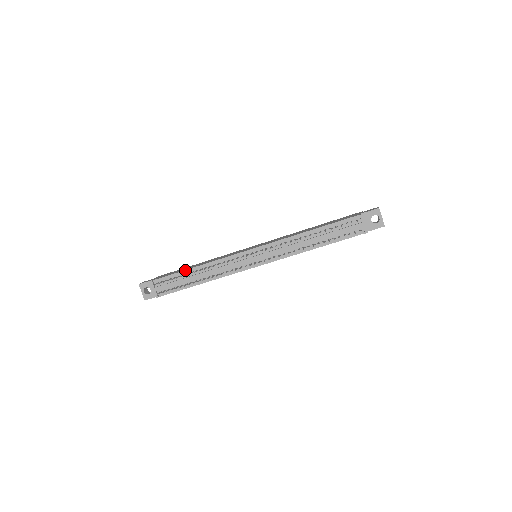
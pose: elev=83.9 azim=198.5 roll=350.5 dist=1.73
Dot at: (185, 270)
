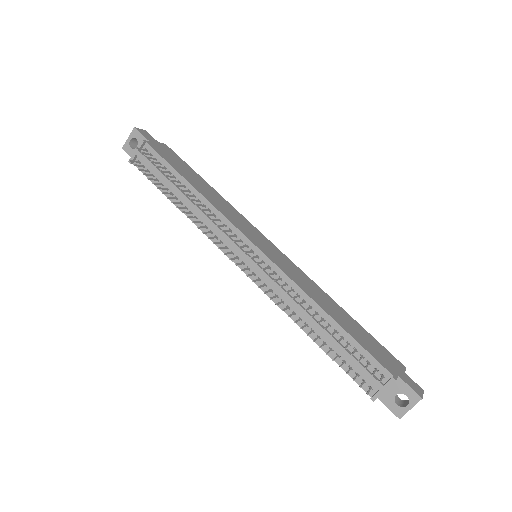
Dot at: (181, 175)
